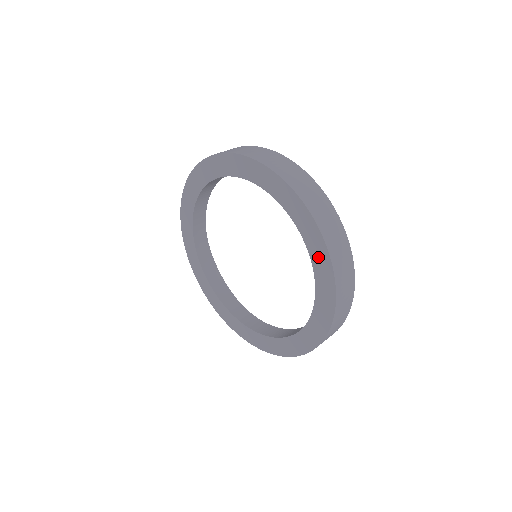
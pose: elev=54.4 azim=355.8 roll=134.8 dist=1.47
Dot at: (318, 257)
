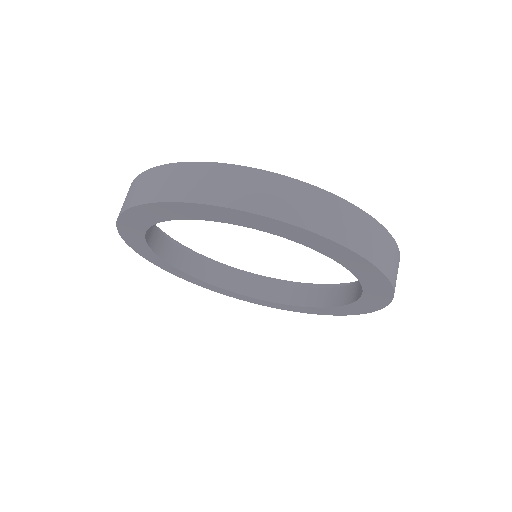
Dot at: (322, 247)
